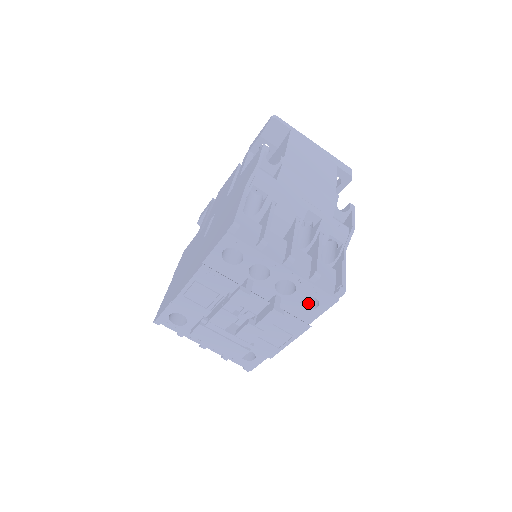
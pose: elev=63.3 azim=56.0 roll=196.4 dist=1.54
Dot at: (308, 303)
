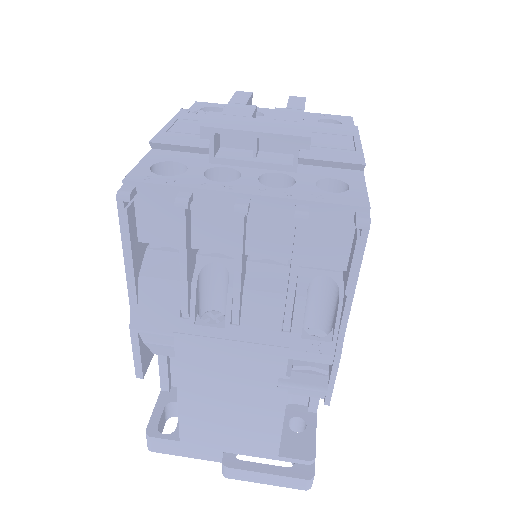
Dot at: occluded
